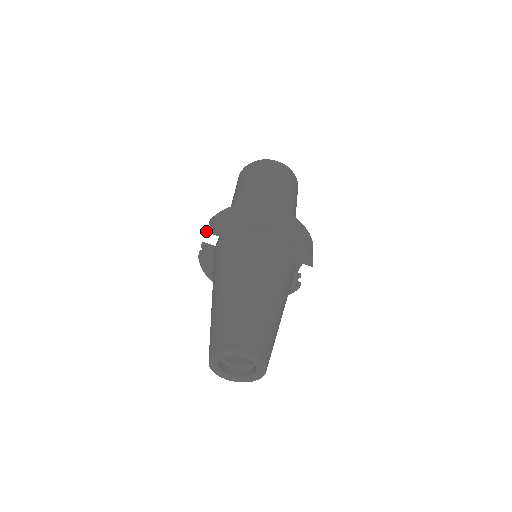
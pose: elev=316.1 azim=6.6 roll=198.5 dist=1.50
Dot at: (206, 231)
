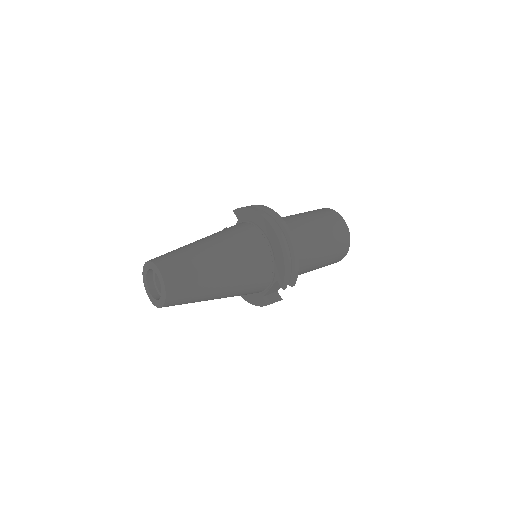
Dot at: occluded
